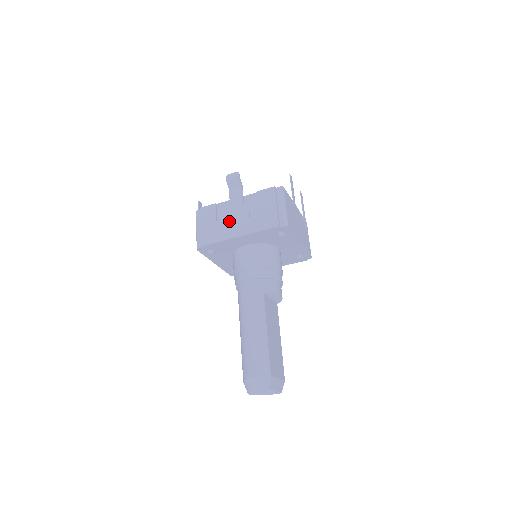
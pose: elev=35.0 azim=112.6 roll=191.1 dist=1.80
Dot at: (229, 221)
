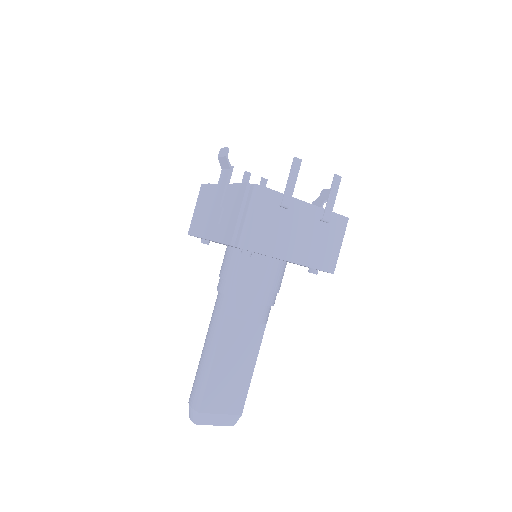
Dot at: (208, 214)
